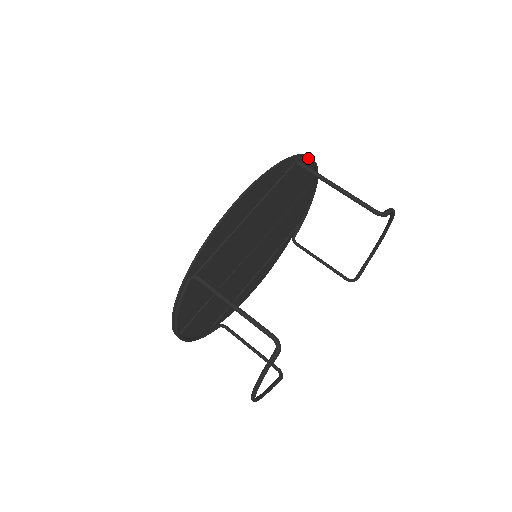
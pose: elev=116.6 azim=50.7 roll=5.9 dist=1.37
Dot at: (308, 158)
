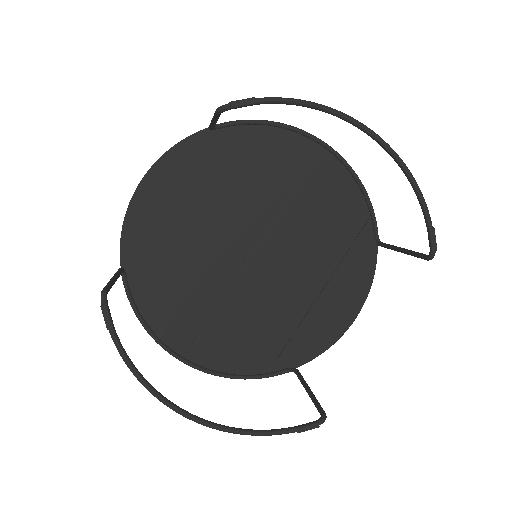
Dot at: (247, 121)
